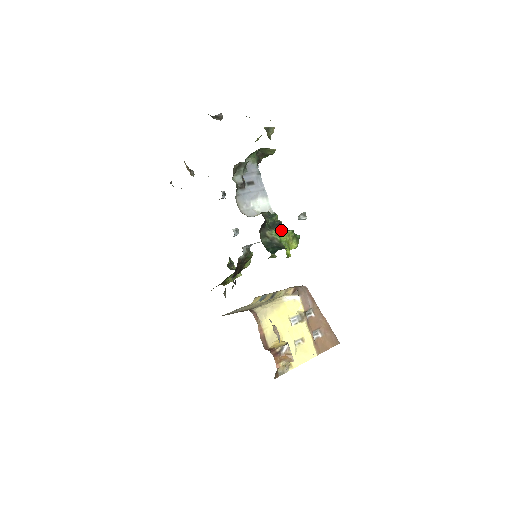
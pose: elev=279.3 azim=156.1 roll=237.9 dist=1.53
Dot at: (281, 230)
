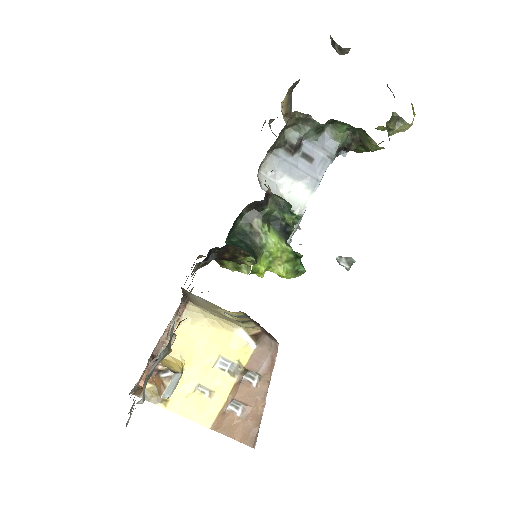
Dot at: (278, 235)
